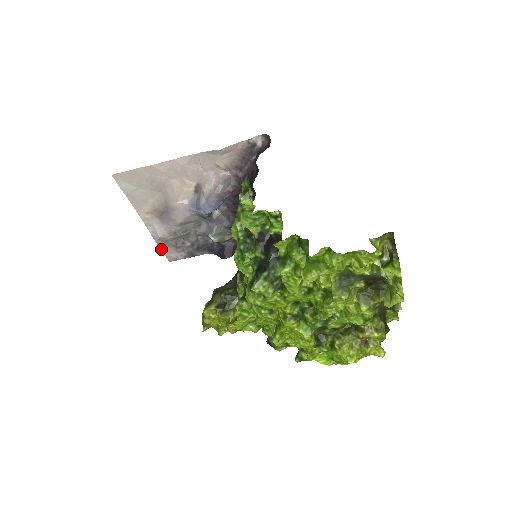
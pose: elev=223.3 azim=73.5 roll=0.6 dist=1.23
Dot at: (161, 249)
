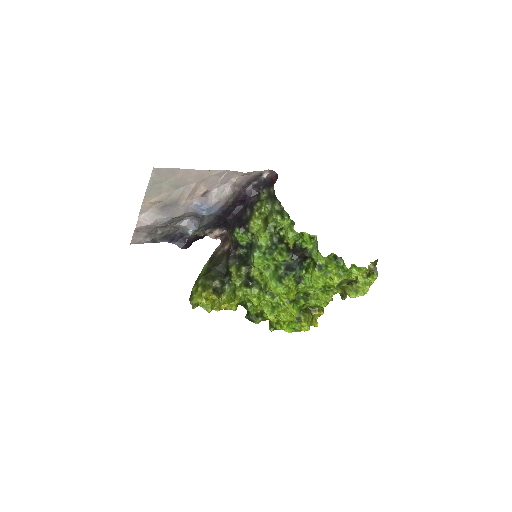
Dot at: (133, 233)
